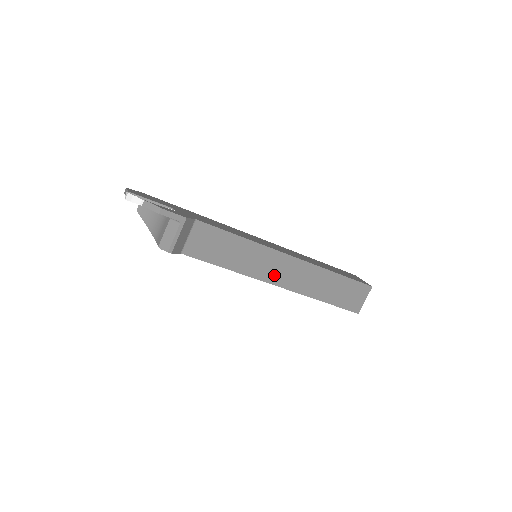
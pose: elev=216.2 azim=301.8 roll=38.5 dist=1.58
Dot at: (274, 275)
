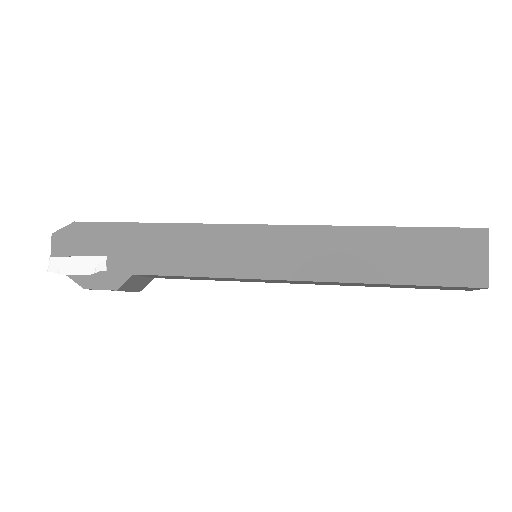
Dot at: (286, 282)
